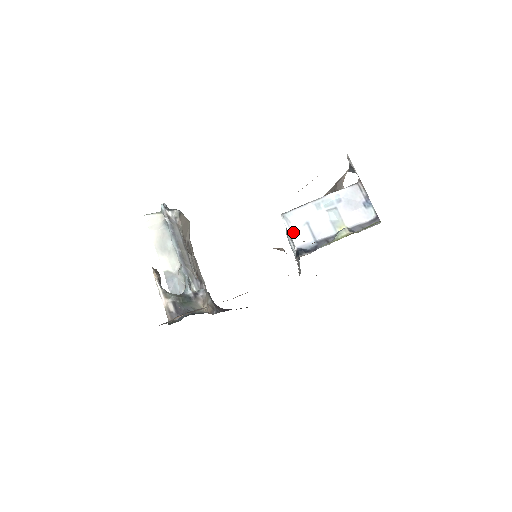
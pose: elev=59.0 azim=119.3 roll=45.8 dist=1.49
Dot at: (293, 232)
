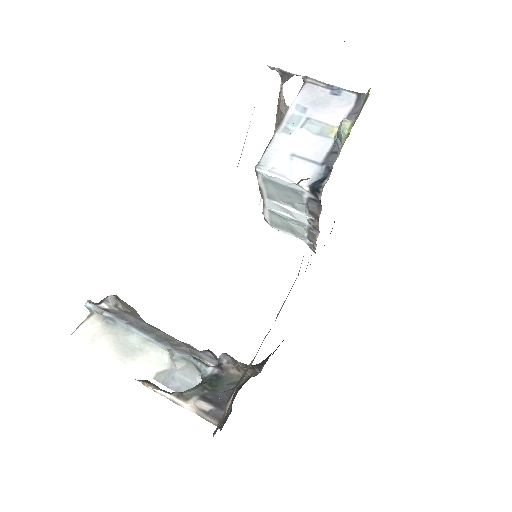
Dot at: (287, 175)
